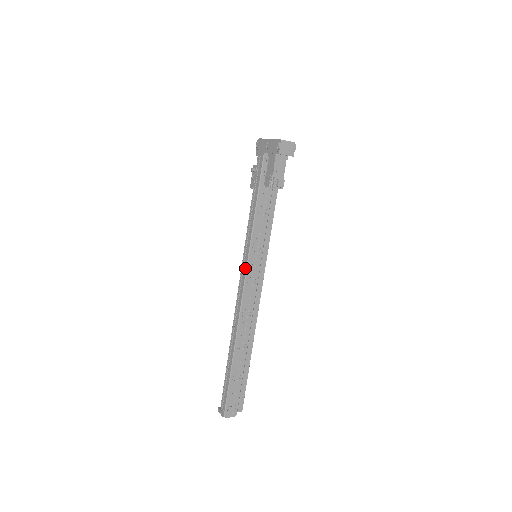
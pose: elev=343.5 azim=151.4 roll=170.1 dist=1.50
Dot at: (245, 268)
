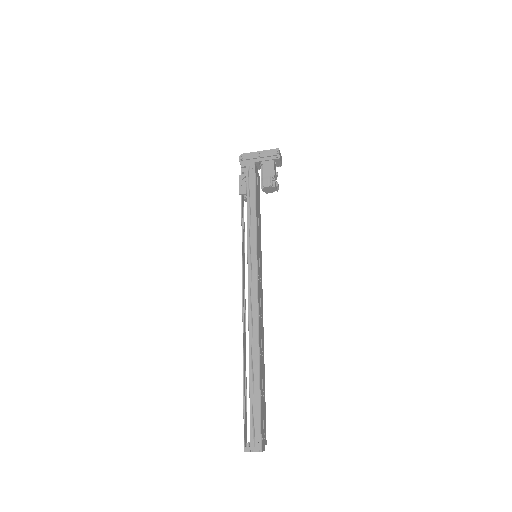
Dot at: (255, 264)
